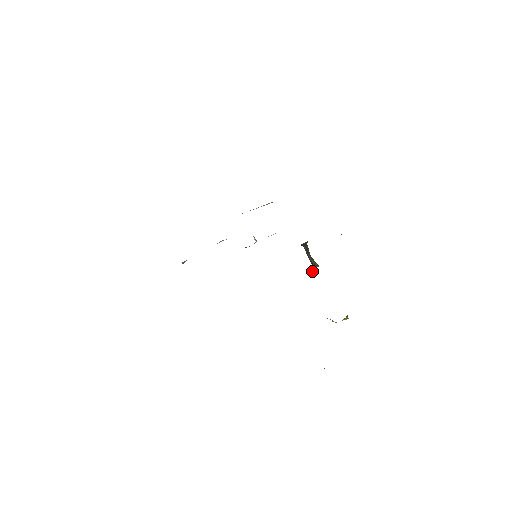
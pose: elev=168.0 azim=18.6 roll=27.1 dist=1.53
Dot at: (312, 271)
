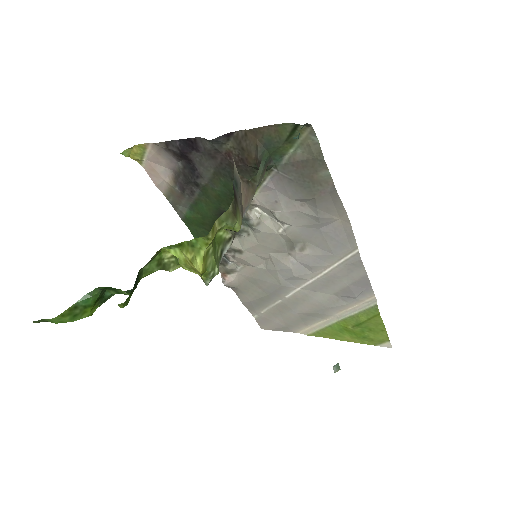
Dot at: occluded
